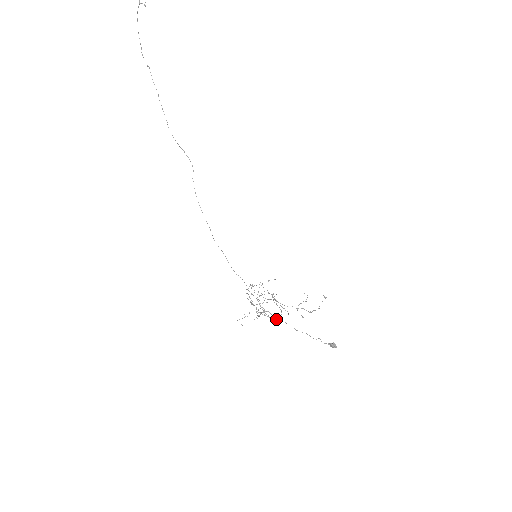
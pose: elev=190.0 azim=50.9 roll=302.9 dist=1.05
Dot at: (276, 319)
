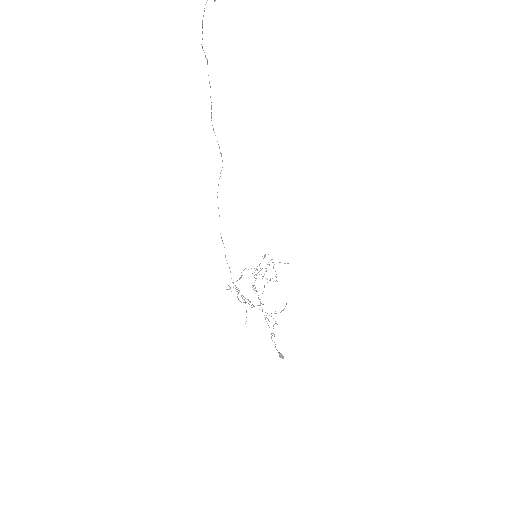
Dot at: occluded
